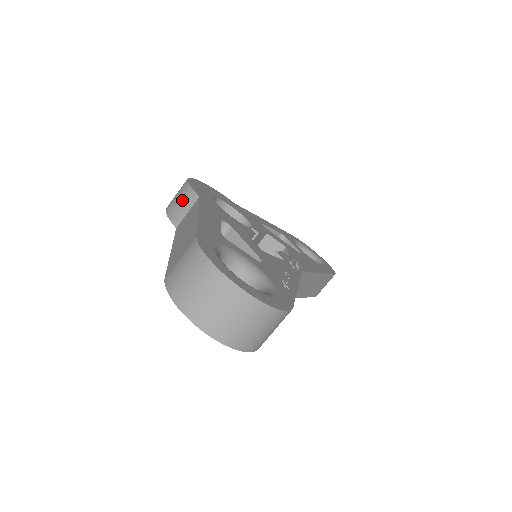
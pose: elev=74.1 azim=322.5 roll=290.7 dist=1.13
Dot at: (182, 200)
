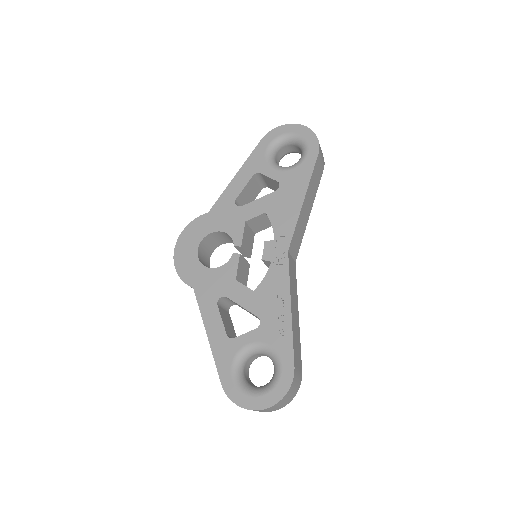
Dot at: occluded
